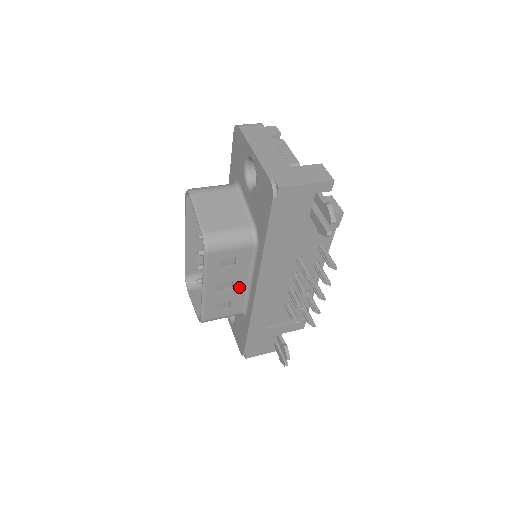
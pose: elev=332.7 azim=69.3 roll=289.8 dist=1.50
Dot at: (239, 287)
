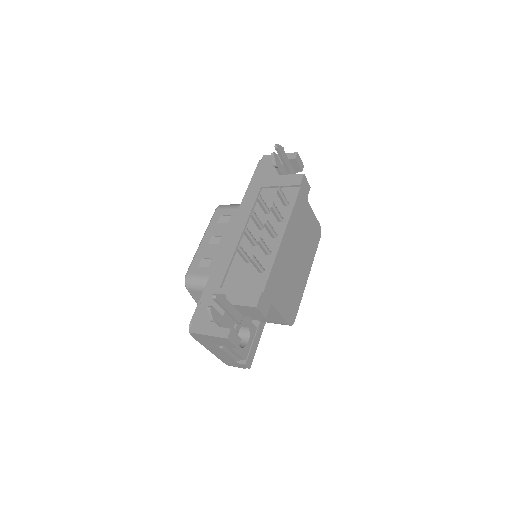
Dot at: occluded
